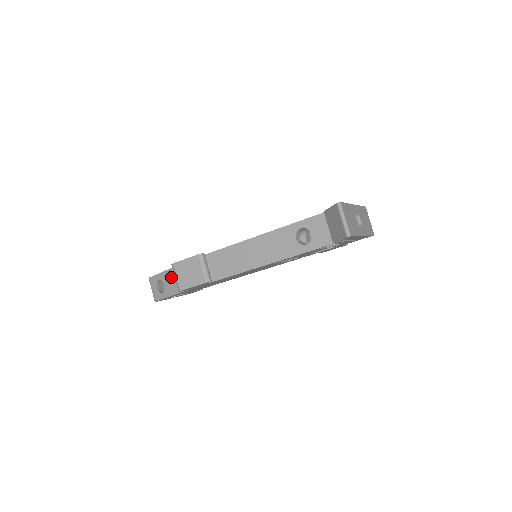
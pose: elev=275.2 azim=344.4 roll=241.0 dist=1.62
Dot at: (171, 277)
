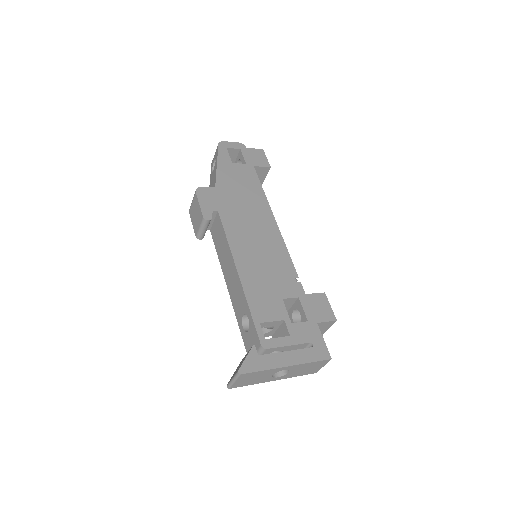
Dot at: (214, 177)
